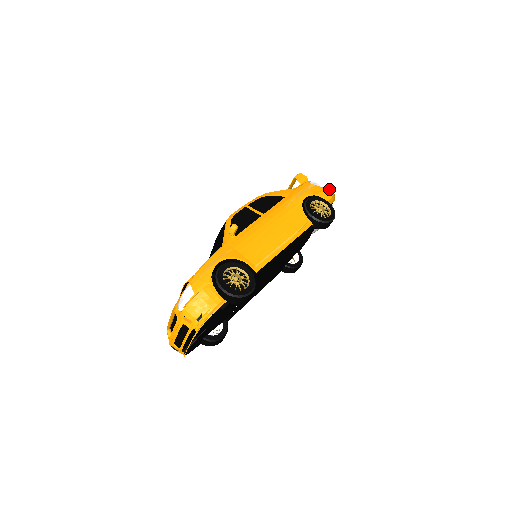
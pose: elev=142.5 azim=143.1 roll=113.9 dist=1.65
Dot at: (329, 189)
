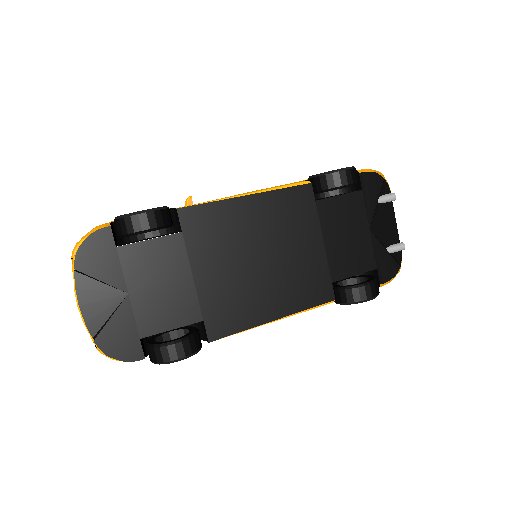
Dot at: occluded
